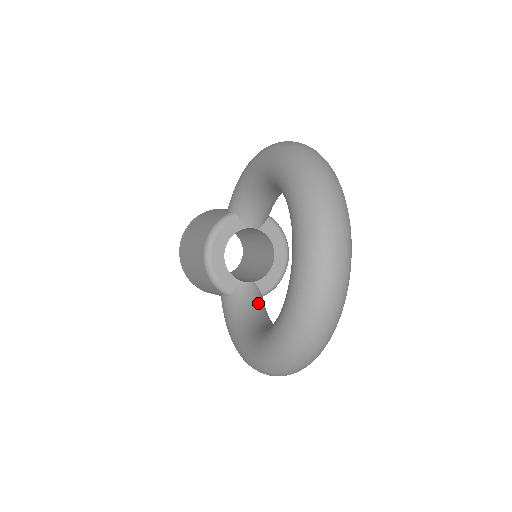
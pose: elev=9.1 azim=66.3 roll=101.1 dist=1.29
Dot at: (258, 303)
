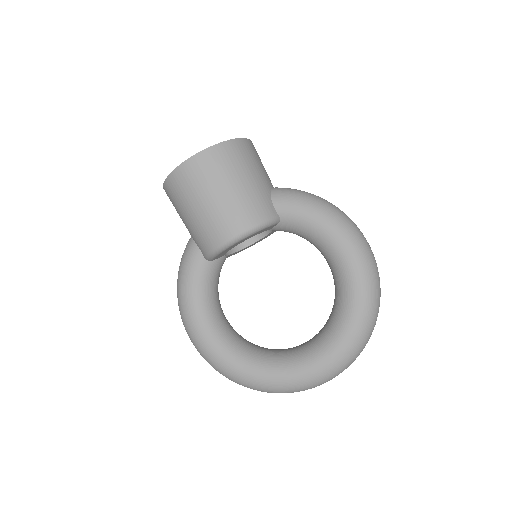
Dot at: occluded
